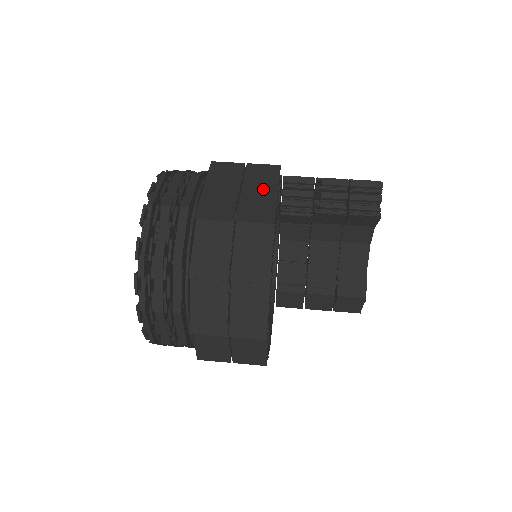
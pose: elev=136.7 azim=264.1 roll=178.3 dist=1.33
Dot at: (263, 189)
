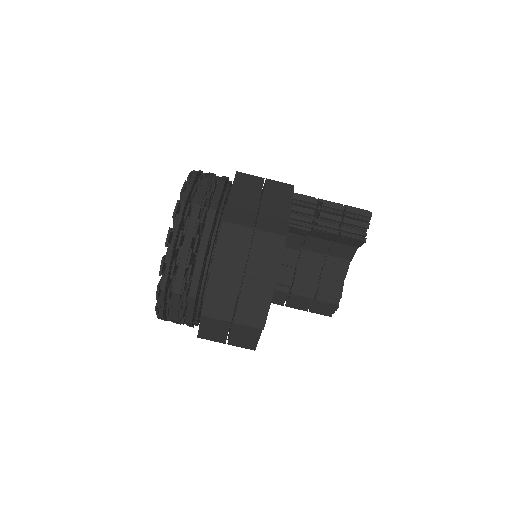
Dot at: (279, 204)
